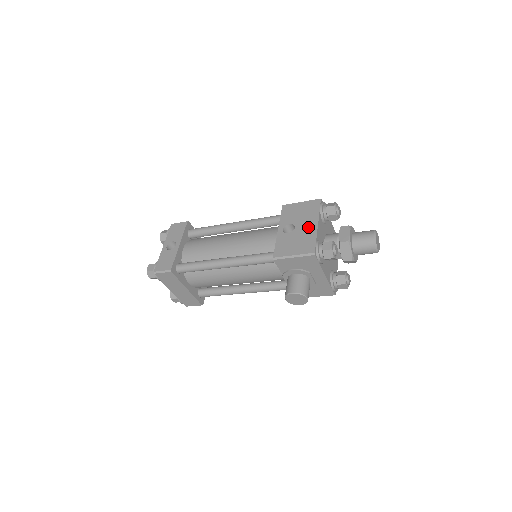
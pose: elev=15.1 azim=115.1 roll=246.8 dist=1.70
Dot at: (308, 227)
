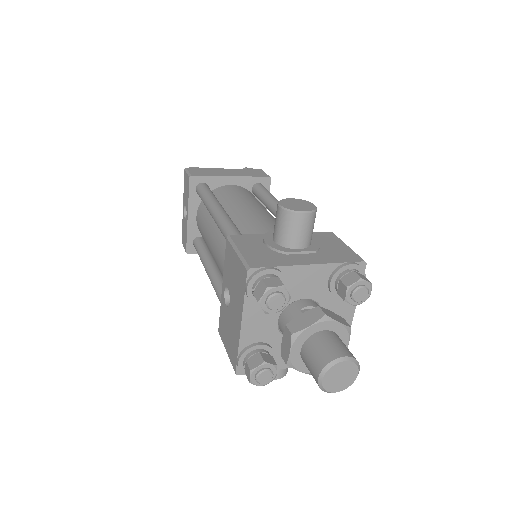
Dot at: (235, 318)
